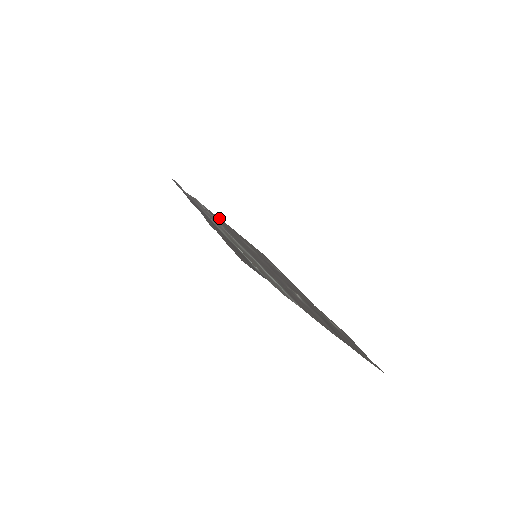
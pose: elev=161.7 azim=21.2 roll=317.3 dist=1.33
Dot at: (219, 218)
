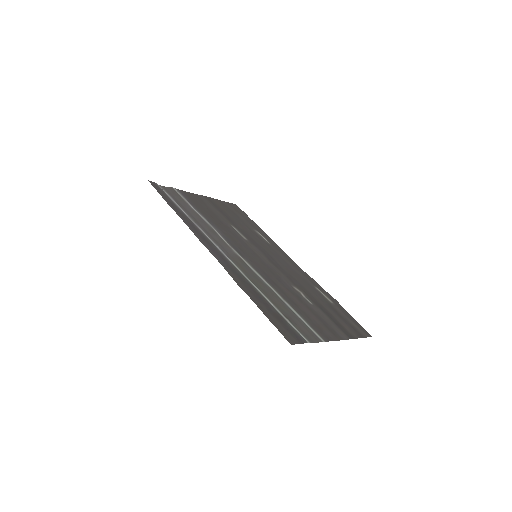
Dot at: (198, 199)
